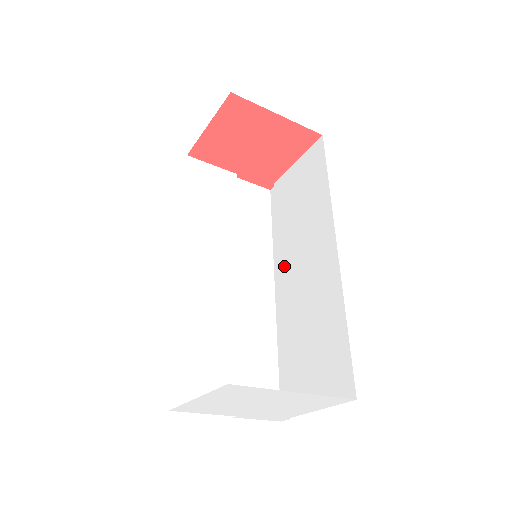
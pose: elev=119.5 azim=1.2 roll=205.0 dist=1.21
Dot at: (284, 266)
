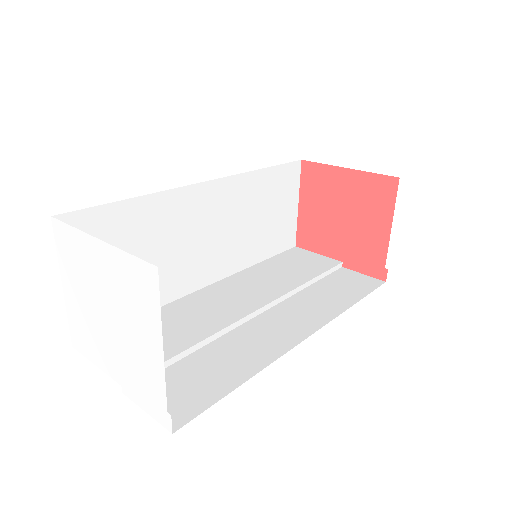
Dot at: occluded
